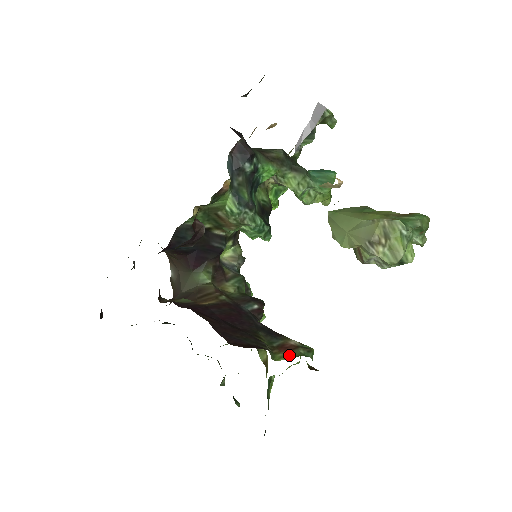
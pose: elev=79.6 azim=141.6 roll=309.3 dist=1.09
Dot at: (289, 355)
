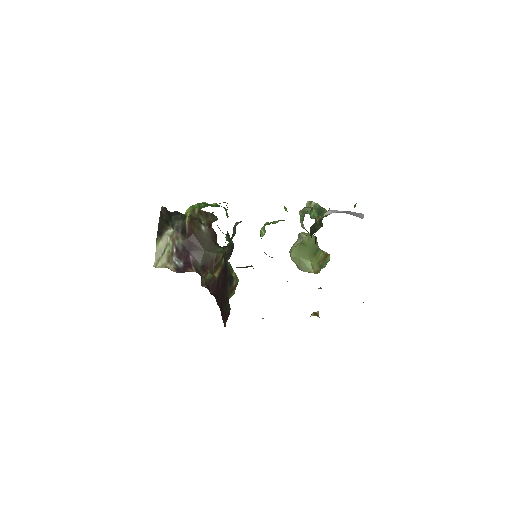
Dot at: (231, 295)
